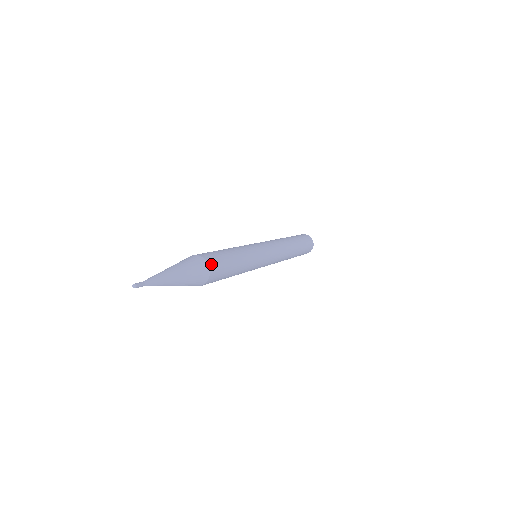
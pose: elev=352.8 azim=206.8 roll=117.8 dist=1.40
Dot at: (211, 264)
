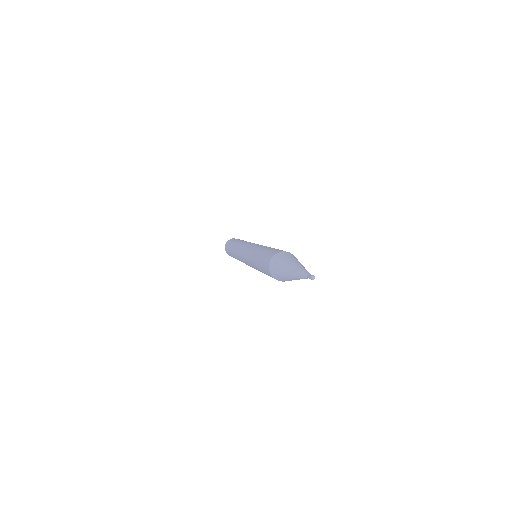
Dot at: occluded
